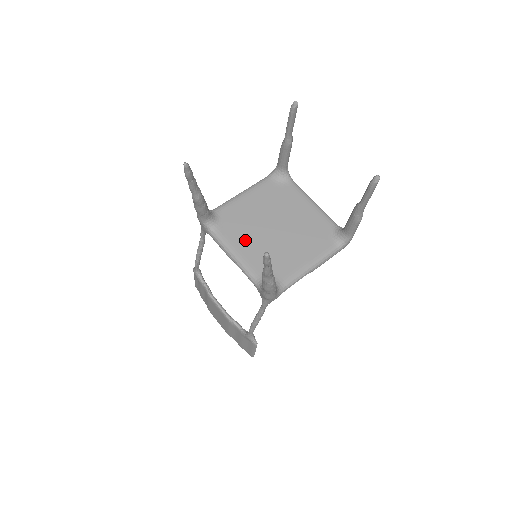
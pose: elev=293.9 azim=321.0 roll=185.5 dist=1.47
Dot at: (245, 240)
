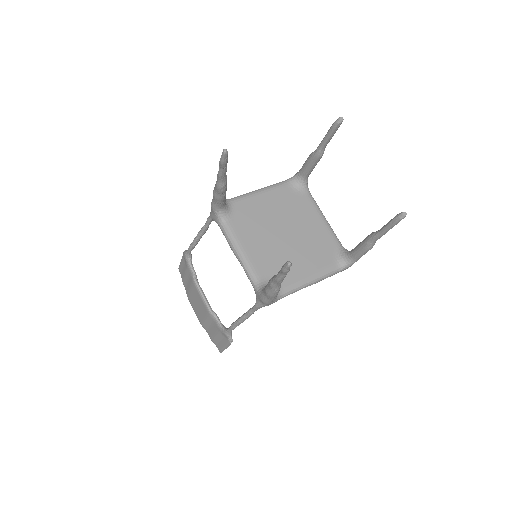
Dot at: (253, 239)
